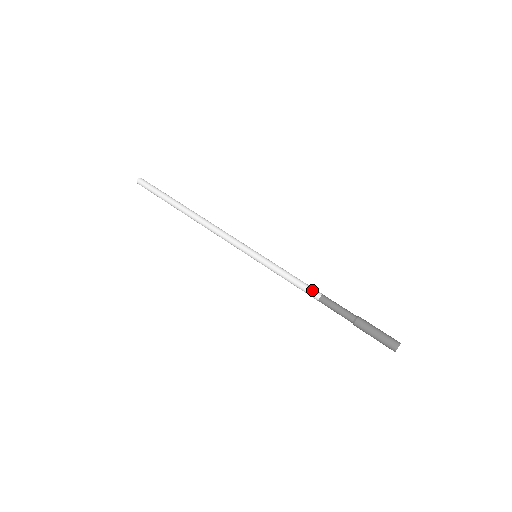
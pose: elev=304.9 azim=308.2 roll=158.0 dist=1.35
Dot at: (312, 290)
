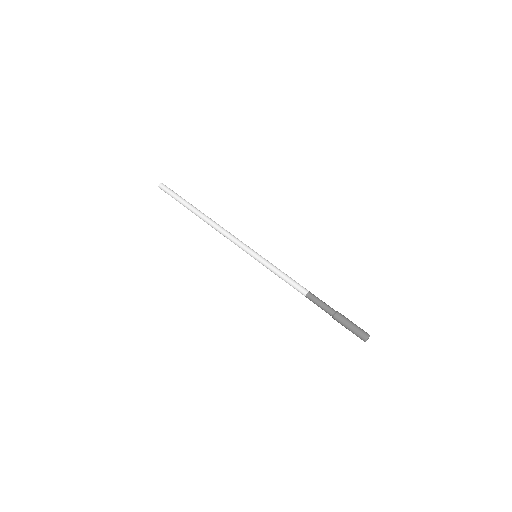
Dot at: (300, 288)
